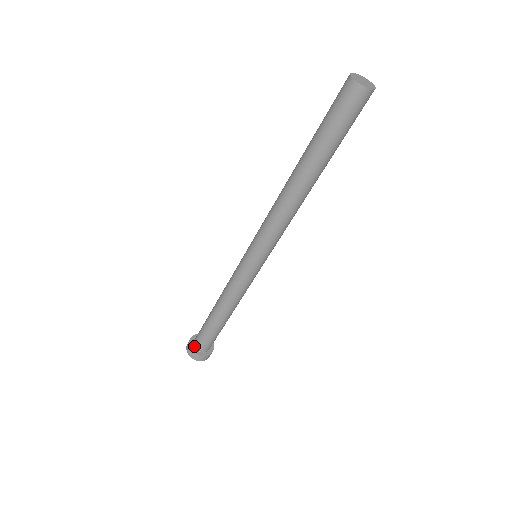
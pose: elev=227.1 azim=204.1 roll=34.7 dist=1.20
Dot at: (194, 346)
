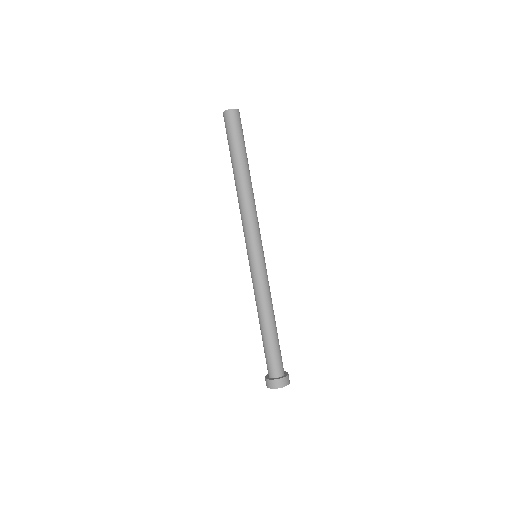
Dot at: occluded
